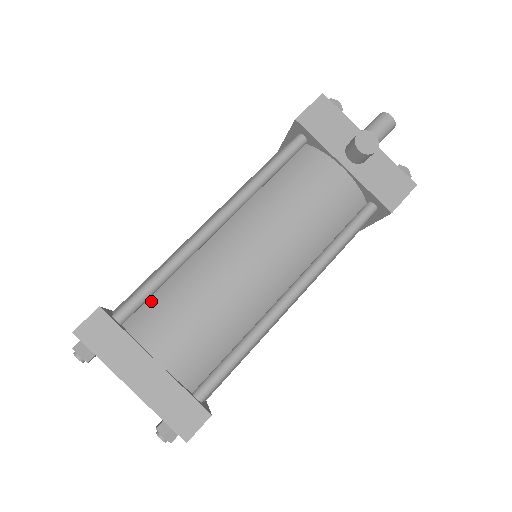
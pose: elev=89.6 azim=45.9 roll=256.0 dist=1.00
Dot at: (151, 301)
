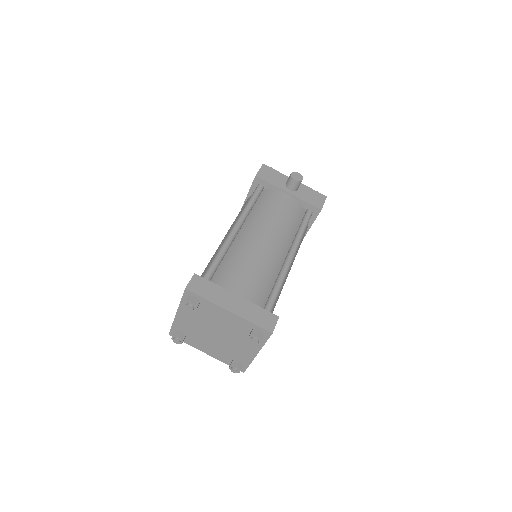
Dot at: (217, 273)
